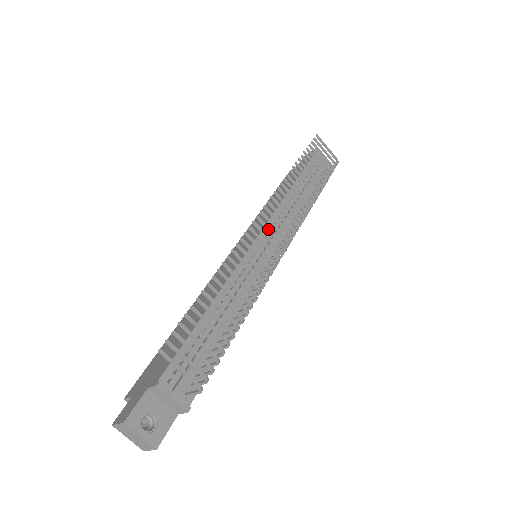
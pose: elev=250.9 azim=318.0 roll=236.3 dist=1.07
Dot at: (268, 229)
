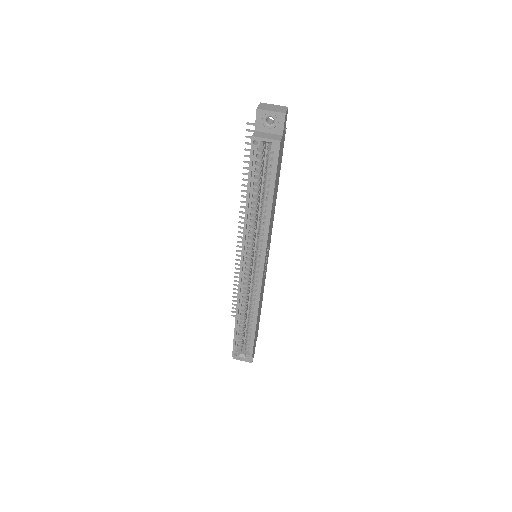
Dot at: occluded
